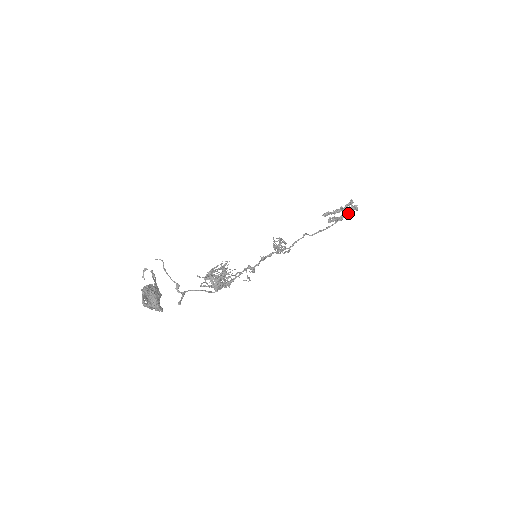
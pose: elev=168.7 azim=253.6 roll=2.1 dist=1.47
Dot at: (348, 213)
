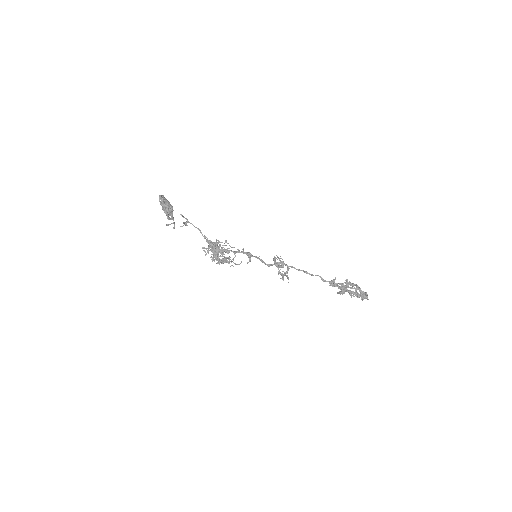
Dot at: (355, 288)
